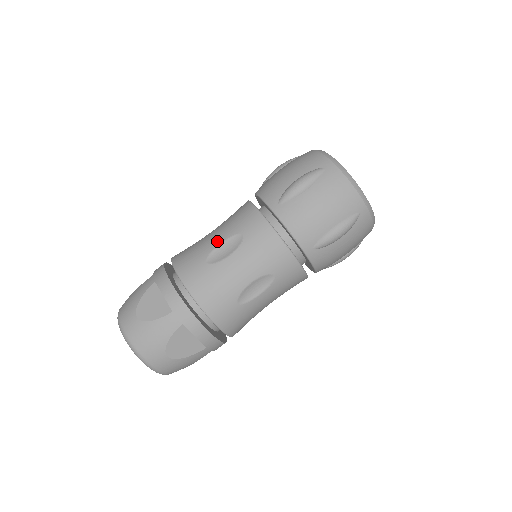
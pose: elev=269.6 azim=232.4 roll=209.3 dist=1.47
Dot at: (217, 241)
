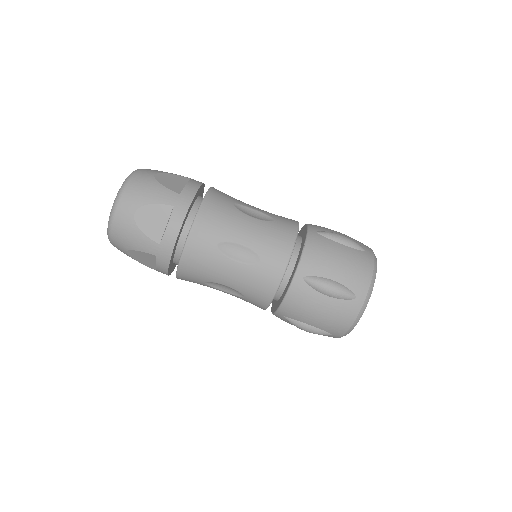
Dot at: (254, 207)
